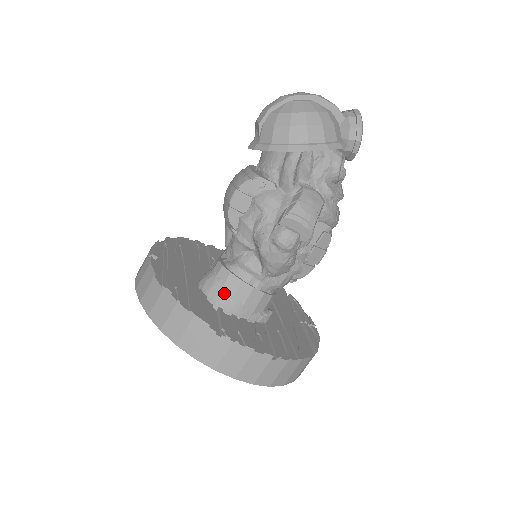
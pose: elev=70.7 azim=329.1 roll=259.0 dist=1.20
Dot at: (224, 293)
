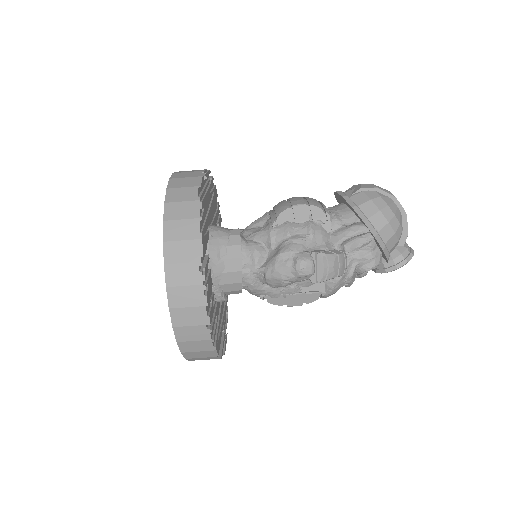
Dot at: (222, 251)
